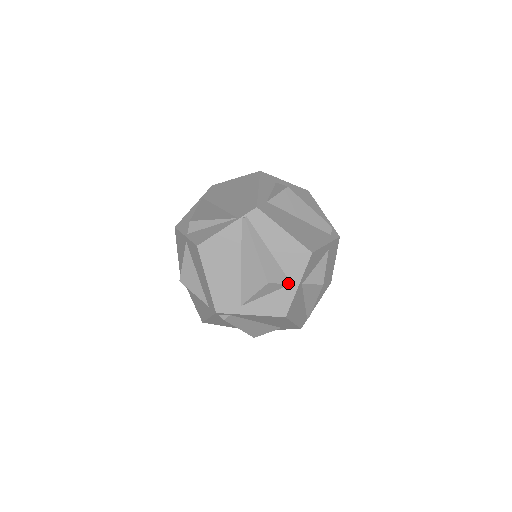
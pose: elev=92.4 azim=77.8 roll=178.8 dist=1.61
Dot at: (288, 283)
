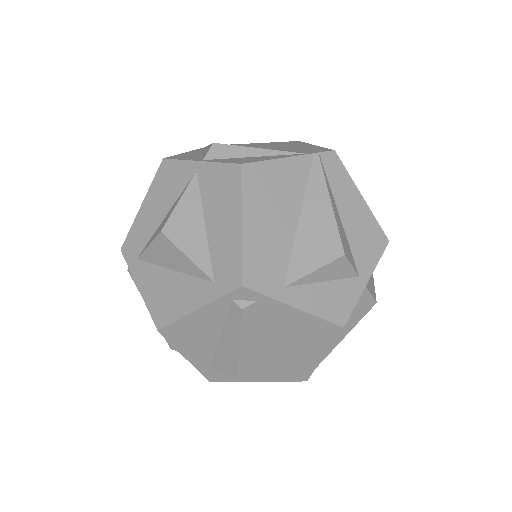
Dot at: (357, 272)
